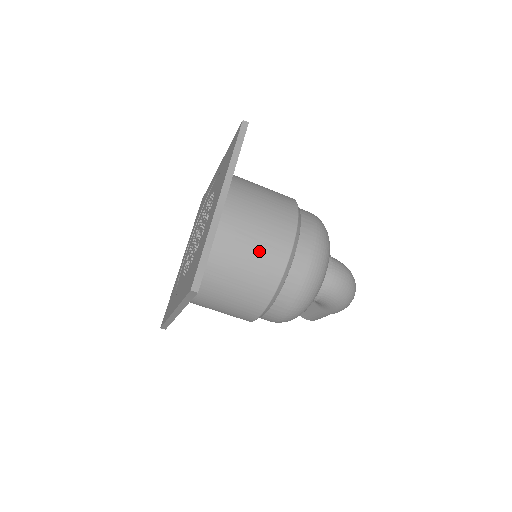
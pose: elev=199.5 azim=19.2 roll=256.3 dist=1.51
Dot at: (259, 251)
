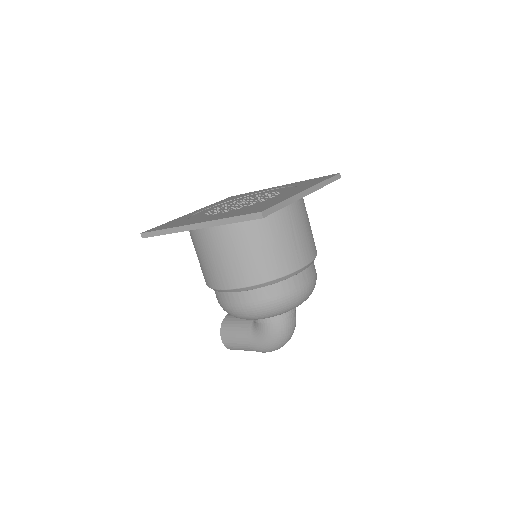
Dot at: (290, 245)
